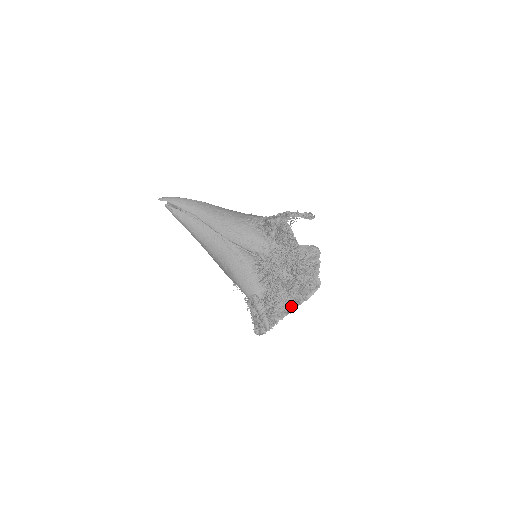
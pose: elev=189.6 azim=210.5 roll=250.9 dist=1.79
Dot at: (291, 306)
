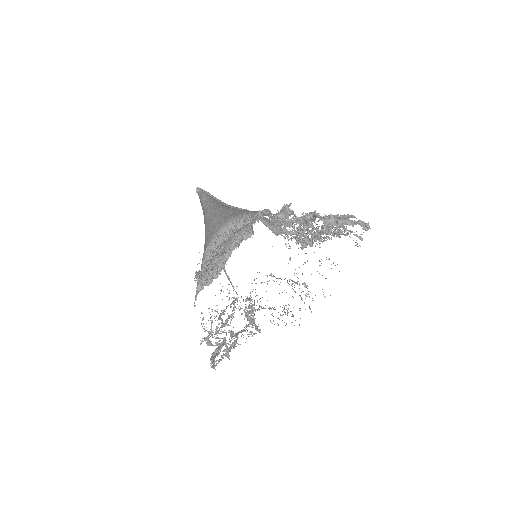
Dot at: (323, 218)
